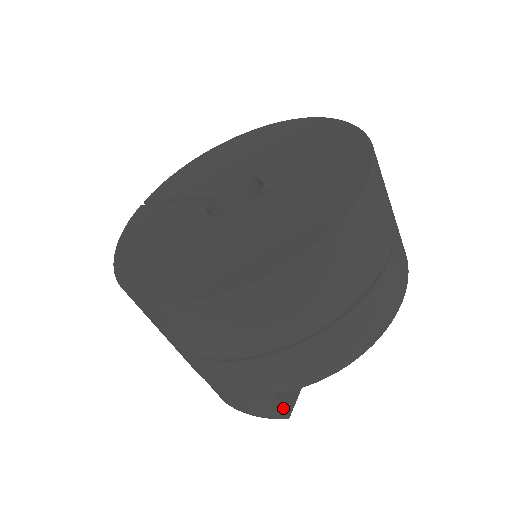
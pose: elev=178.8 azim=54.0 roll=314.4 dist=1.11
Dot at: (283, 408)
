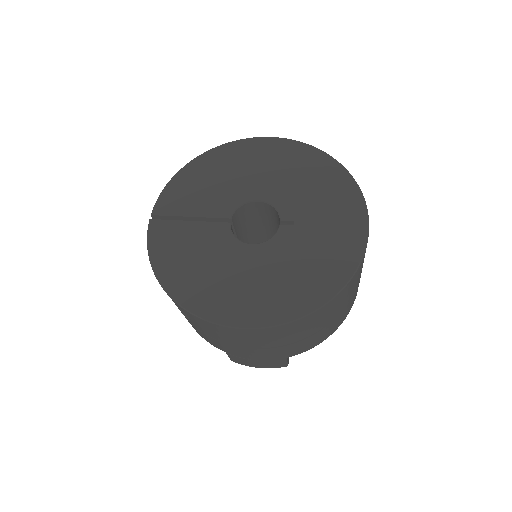
Dot at: (287, 362)
